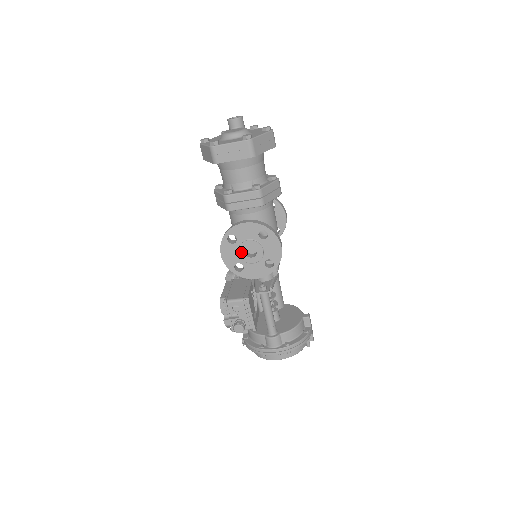
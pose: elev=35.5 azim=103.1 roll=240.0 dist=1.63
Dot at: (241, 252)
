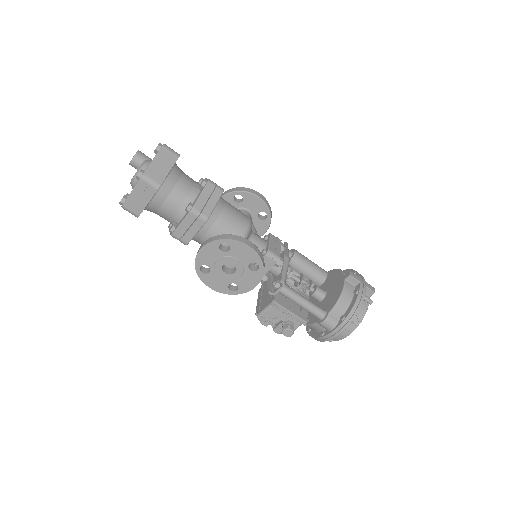
Dot at: (222, 274)
